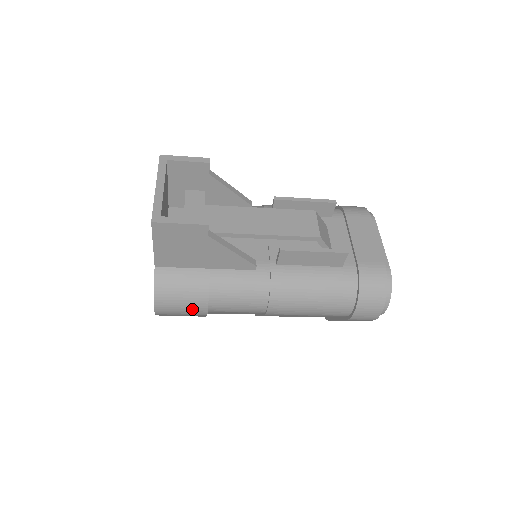
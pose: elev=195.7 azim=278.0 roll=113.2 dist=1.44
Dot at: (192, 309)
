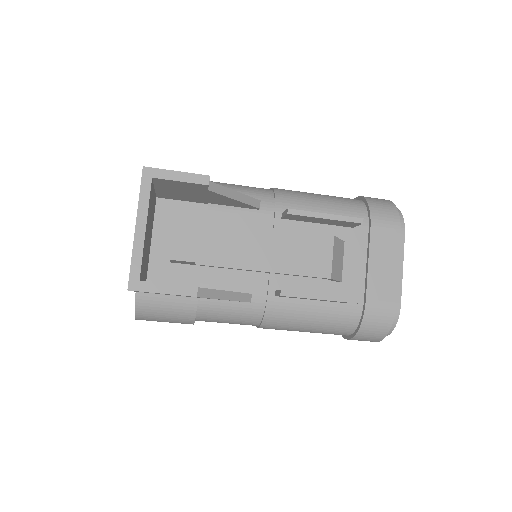
Dot at: occluded
